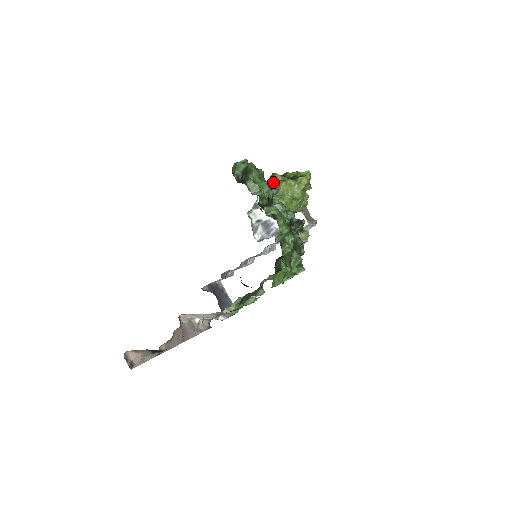
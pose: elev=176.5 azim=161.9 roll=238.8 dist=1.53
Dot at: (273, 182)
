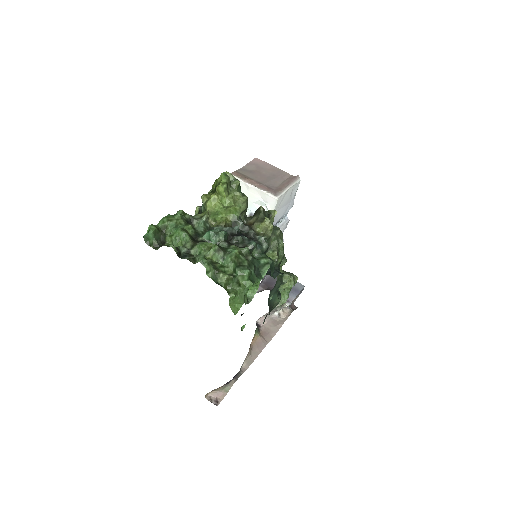
Dot at: occluded
